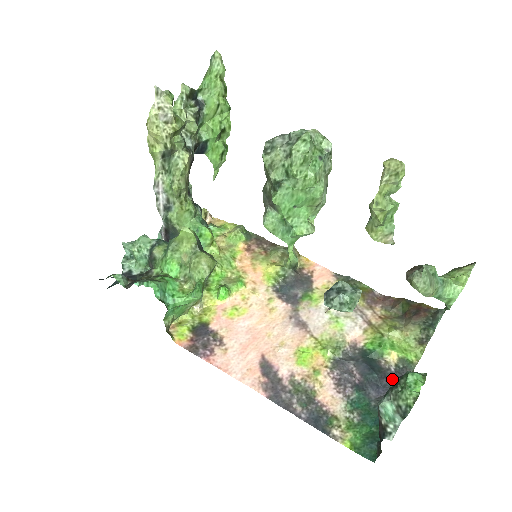
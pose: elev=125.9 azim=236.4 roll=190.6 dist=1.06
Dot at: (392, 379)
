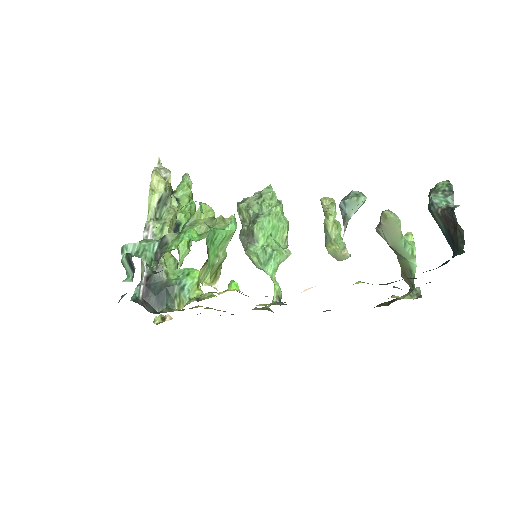
Dot at: occluded
